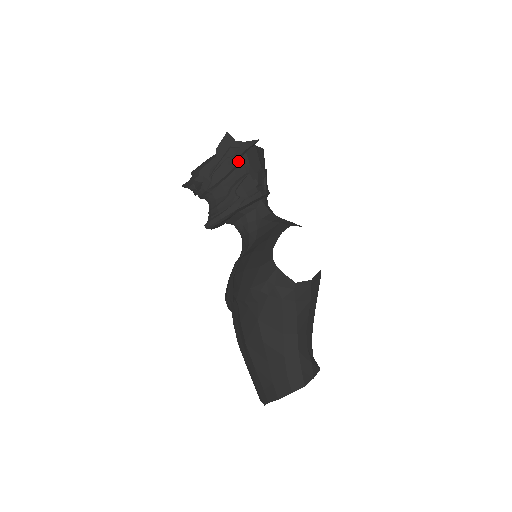
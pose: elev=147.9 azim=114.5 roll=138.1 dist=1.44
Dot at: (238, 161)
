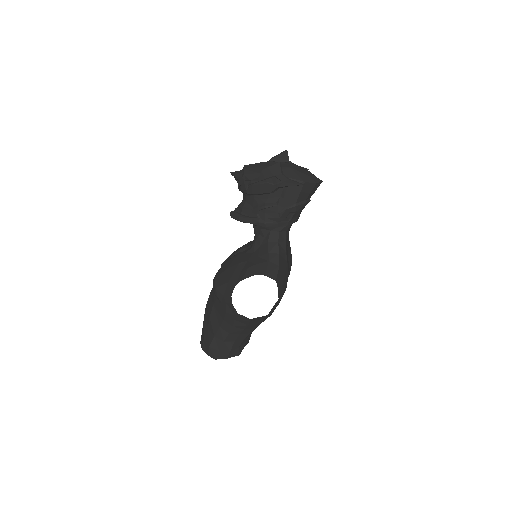
Dot at: (276, 189)
